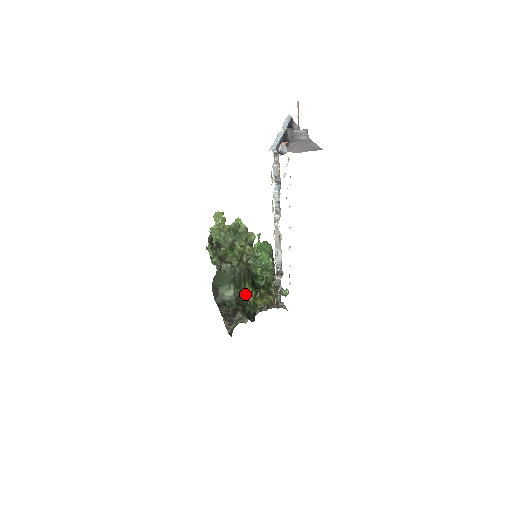
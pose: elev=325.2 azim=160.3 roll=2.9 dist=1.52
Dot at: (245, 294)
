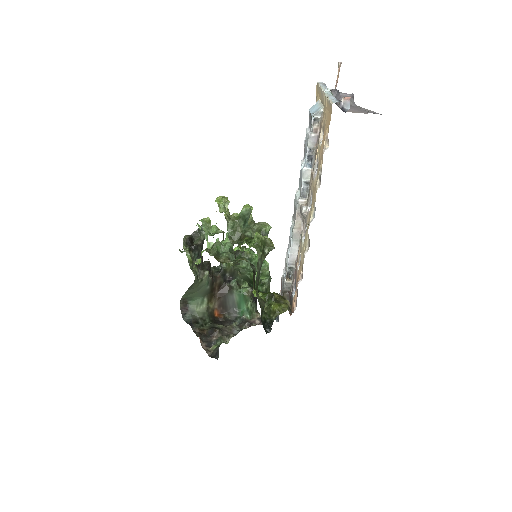
Dot at: (260, 298)
